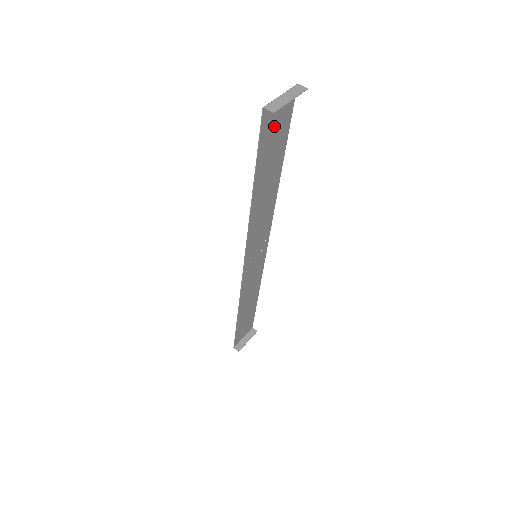
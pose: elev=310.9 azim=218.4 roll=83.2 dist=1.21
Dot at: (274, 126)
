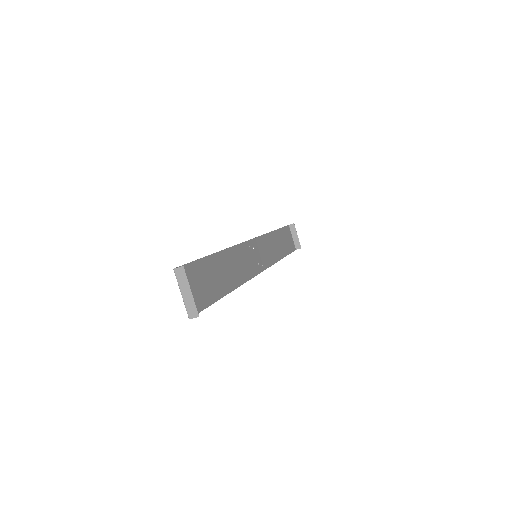
Dot at: (196, 290)
